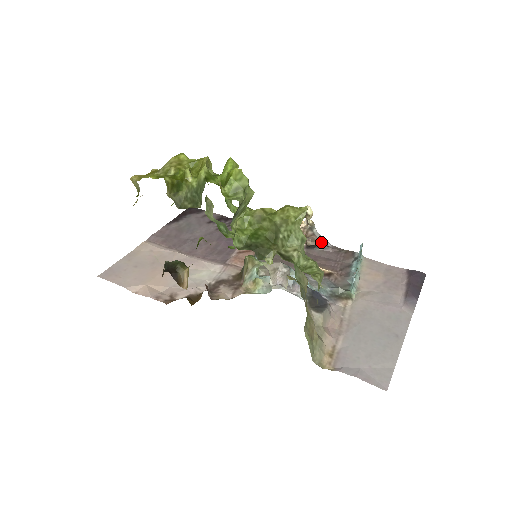
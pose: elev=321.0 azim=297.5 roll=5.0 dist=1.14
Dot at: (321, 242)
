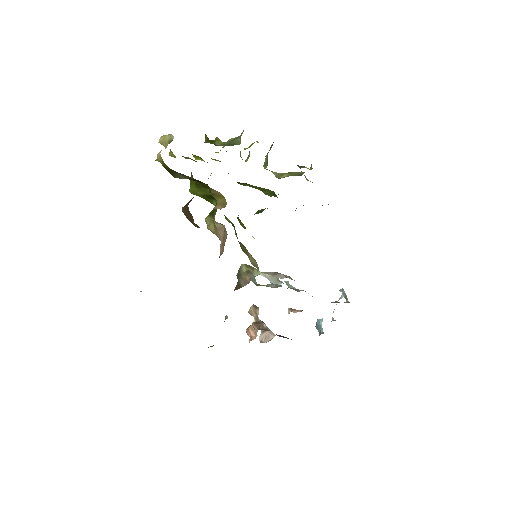
Dot at: occluded
